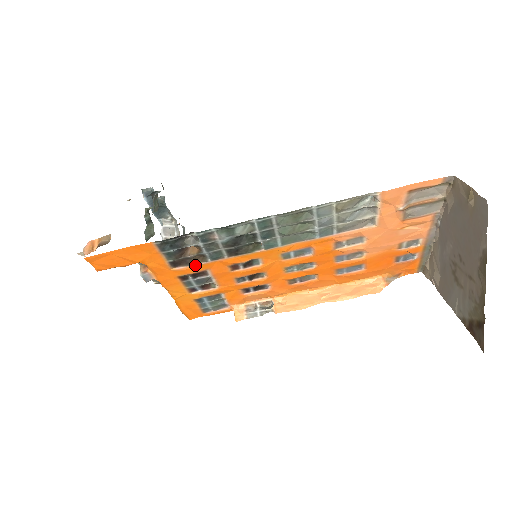
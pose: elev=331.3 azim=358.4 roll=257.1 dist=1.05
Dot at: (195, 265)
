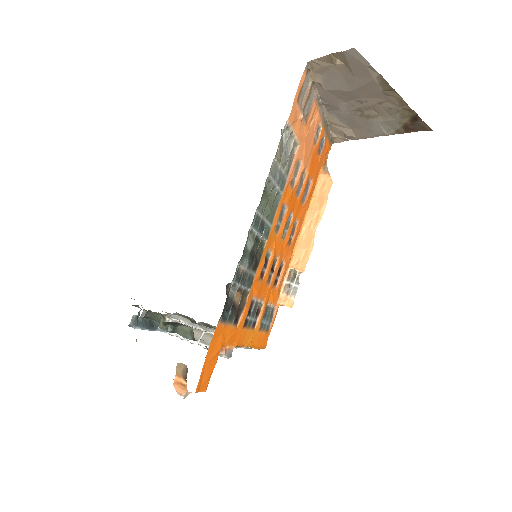
Dot at: (245, 305)
